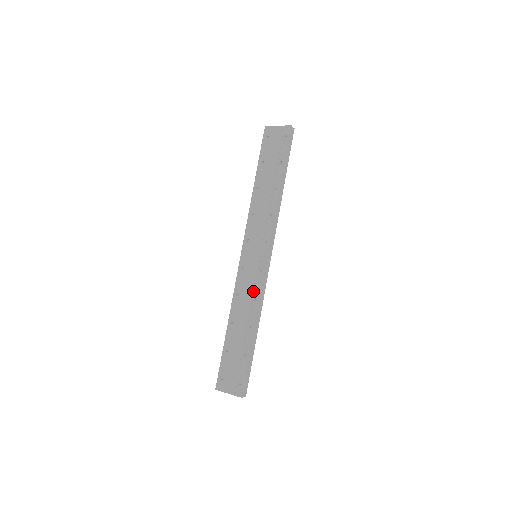
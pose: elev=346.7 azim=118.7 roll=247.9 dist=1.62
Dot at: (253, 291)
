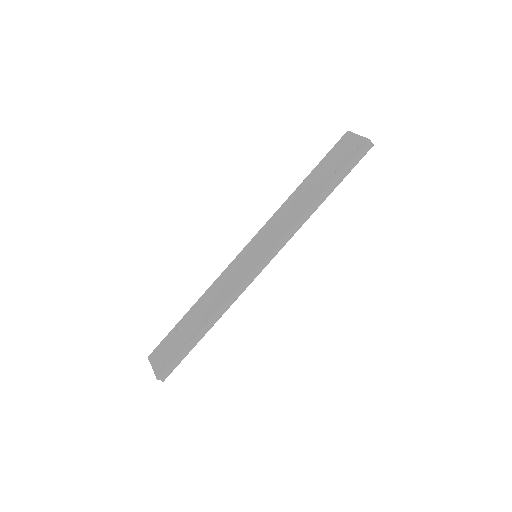
Dot at: (230, 287)
